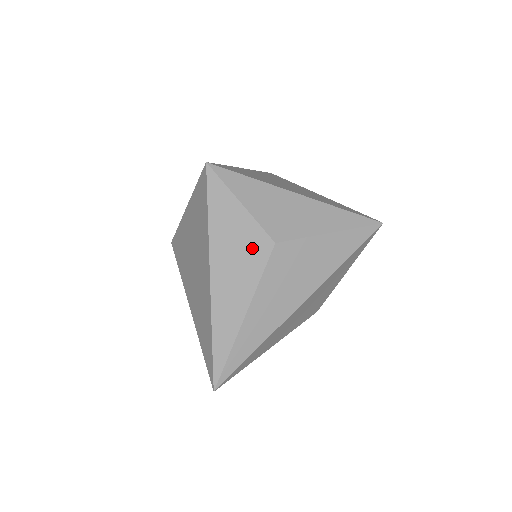
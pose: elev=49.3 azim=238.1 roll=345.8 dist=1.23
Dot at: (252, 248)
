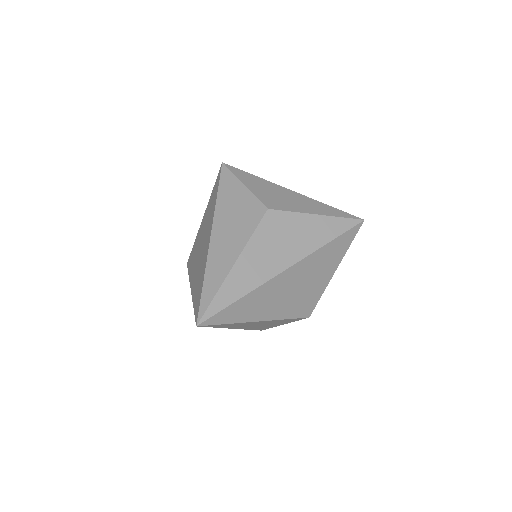
Dot at: (249, 213)
